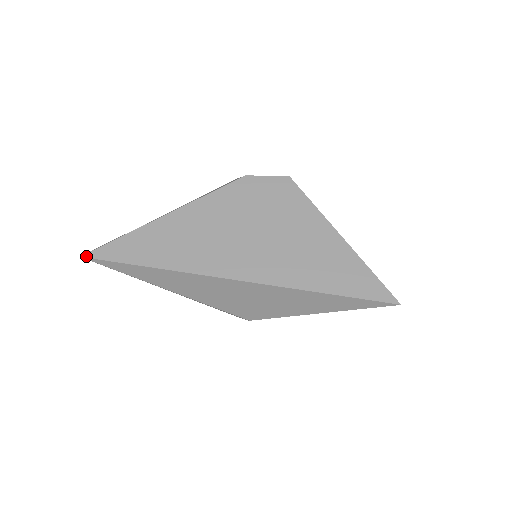
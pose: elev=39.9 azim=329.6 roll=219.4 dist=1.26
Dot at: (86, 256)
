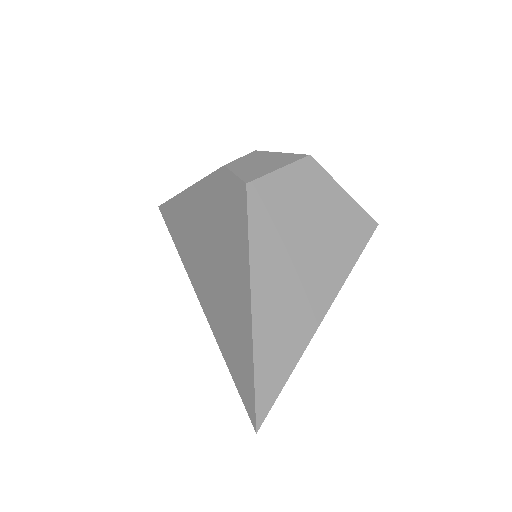
Dot at: (159, 208)
